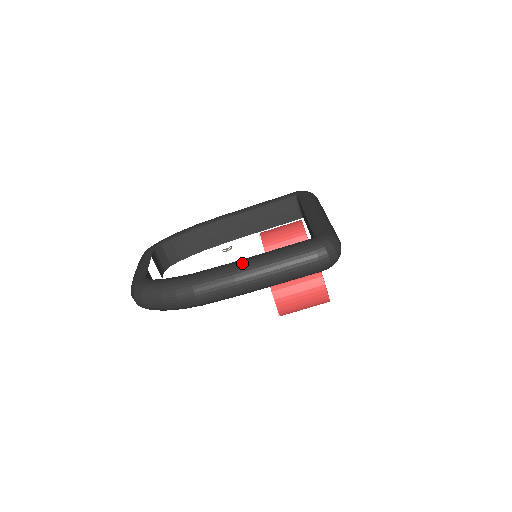
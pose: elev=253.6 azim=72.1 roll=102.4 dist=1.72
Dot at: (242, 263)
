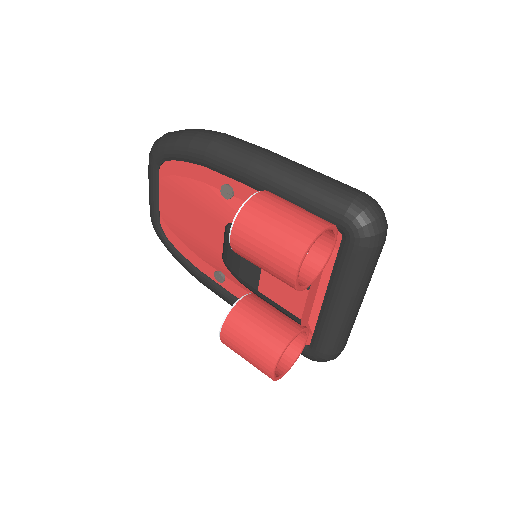
Dot at: occluded
